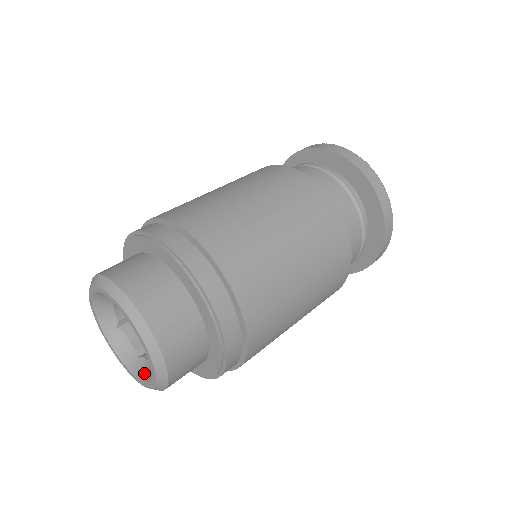
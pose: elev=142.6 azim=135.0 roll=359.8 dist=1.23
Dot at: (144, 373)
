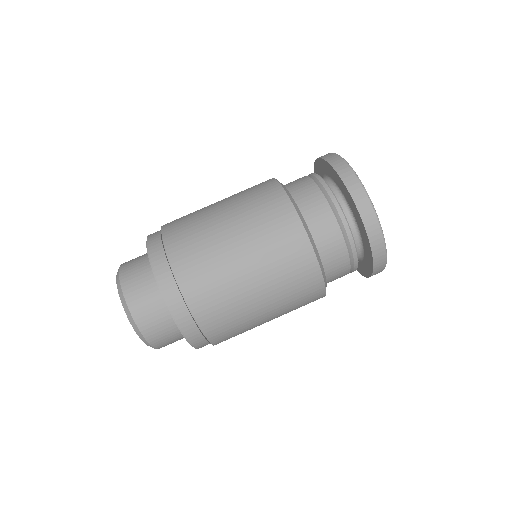
Dot at: occluded
